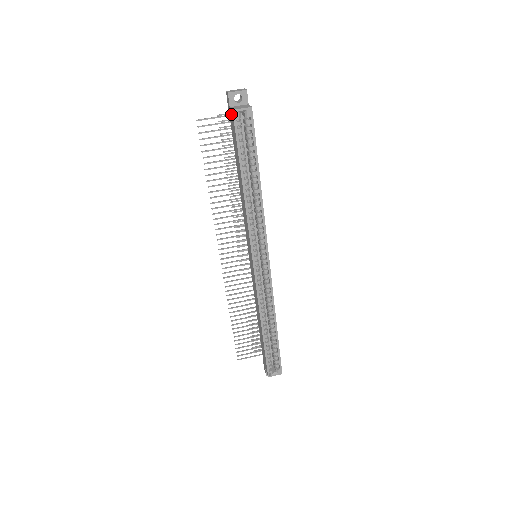
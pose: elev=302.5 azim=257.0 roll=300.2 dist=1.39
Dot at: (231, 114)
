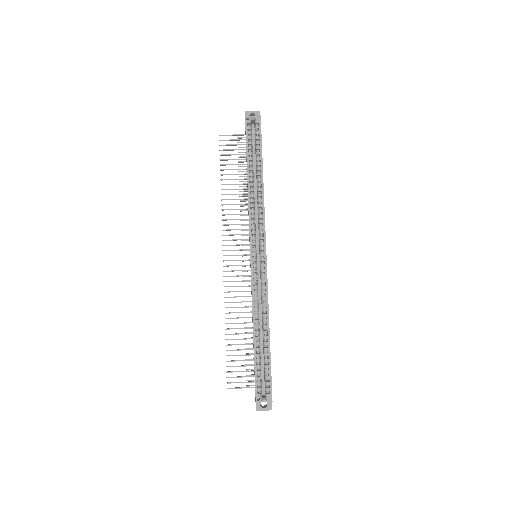
Dot at: occluded
